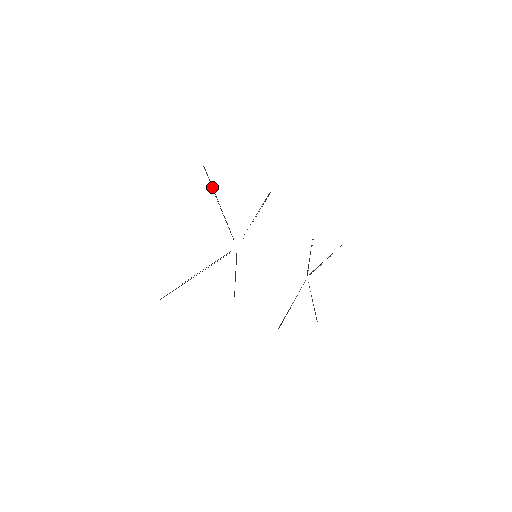
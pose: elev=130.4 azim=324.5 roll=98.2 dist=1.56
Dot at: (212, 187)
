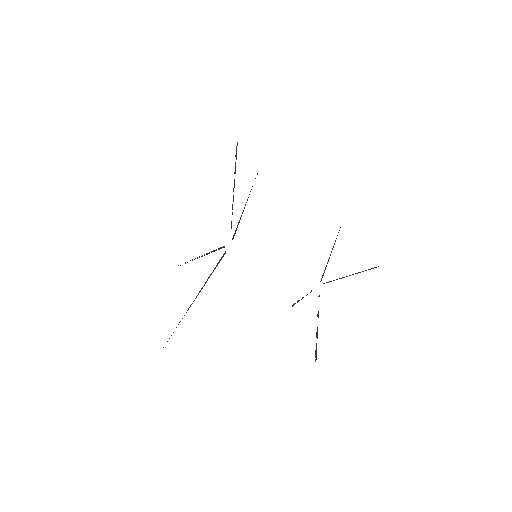
Dot at: occluded
